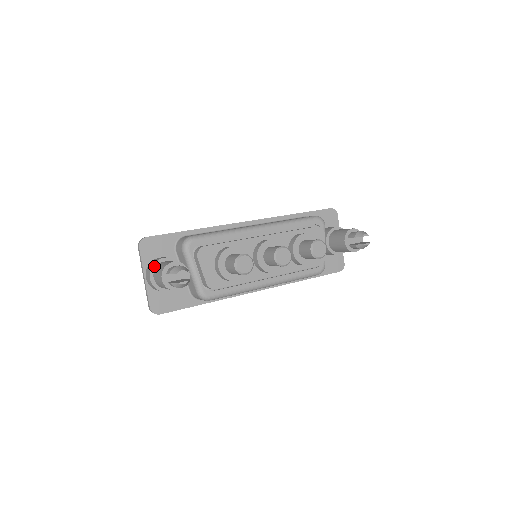
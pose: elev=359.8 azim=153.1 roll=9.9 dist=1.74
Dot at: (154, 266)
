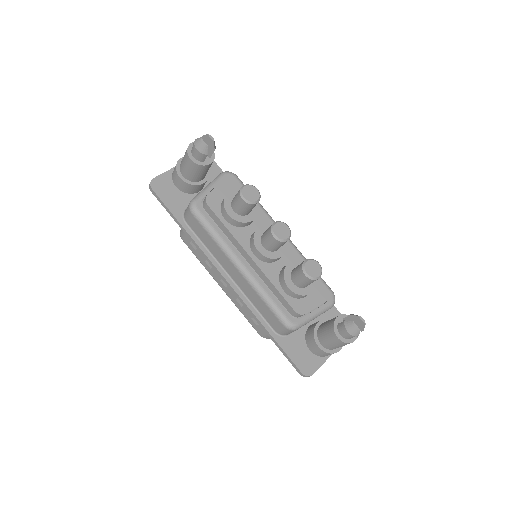
Dot at: occluded
